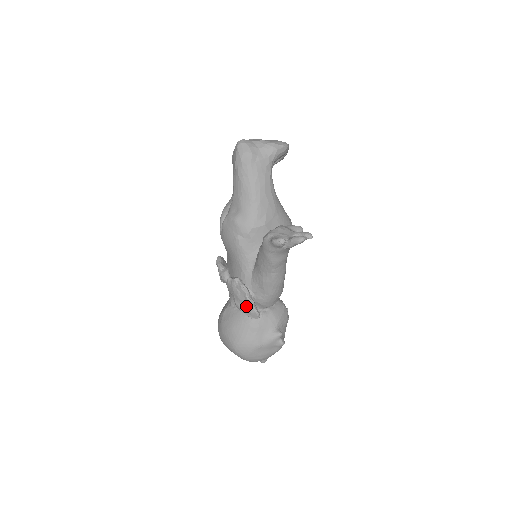
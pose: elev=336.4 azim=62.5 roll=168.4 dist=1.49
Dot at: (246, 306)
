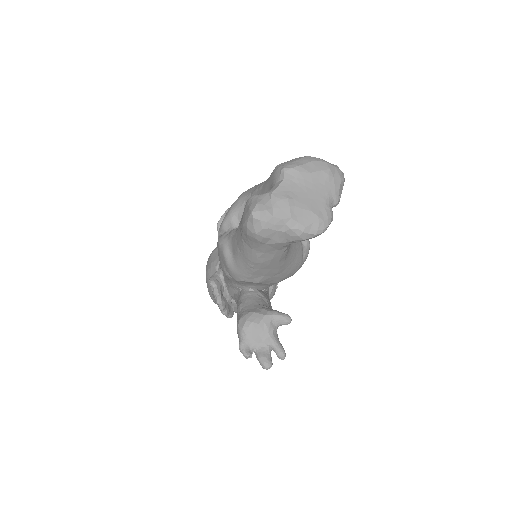
Dot at: occluded
